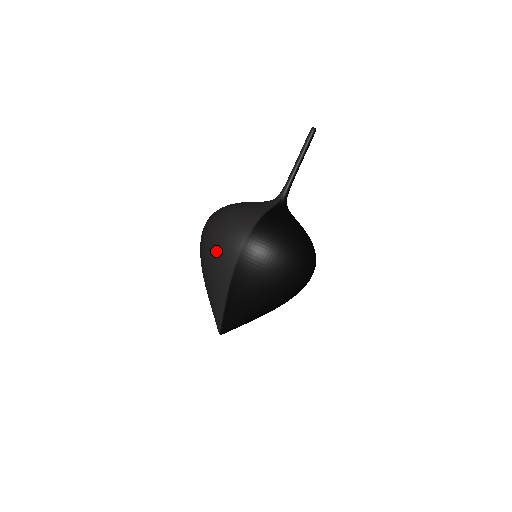
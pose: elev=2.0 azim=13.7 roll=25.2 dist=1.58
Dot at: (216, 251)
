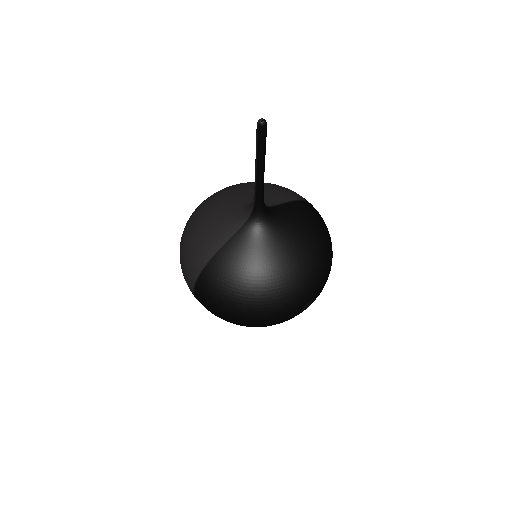
Dot at: occluded
